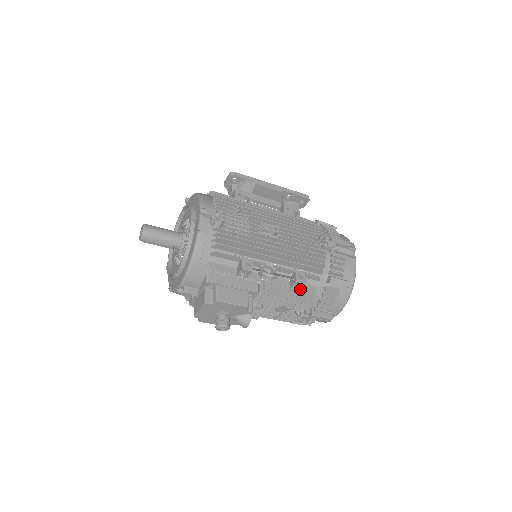
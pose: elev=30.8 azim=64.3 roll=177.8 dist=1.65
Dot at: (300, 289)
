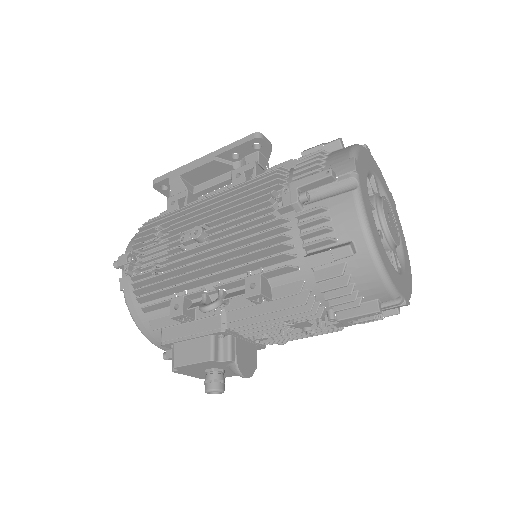
Dot at: (273, 299)
